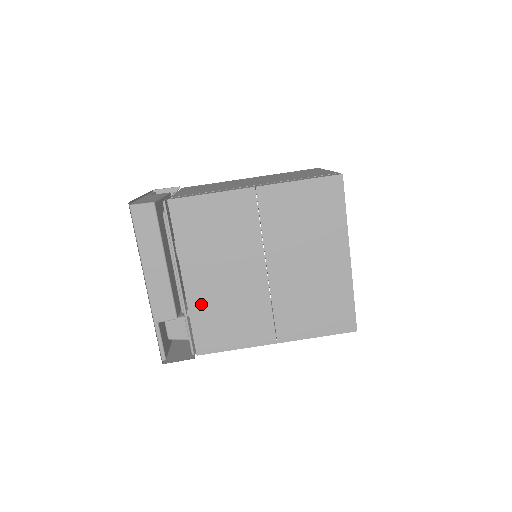
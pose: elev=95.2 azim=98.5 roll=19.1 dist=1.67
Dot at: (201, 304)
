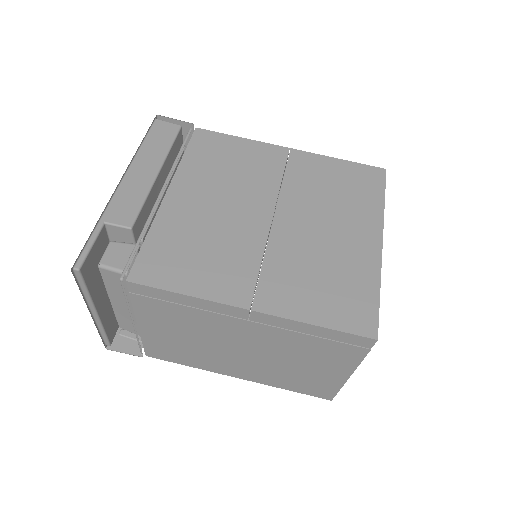
Dot at: (172, 223)
